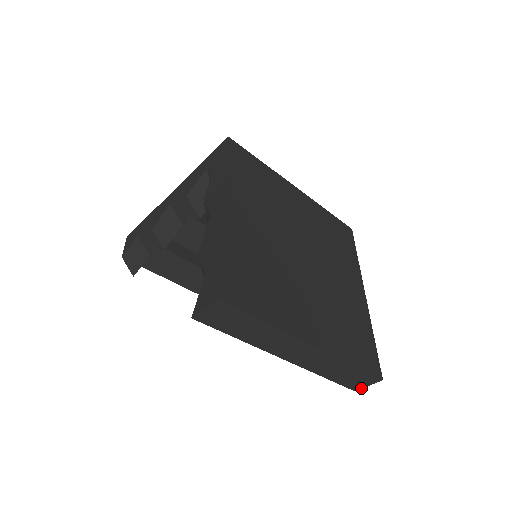
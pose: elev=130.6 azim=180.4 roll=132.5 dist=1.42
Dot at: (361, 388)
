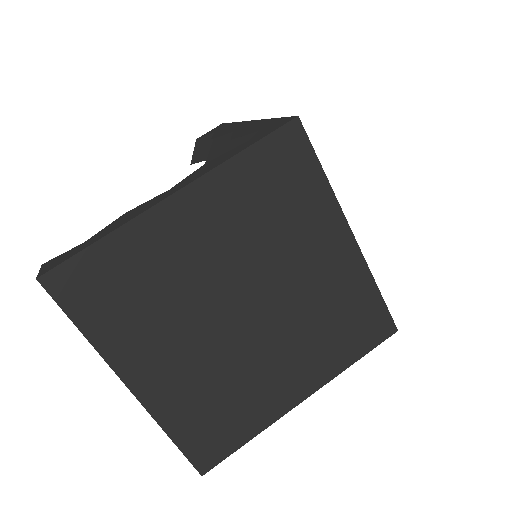
Dot at: occluded
